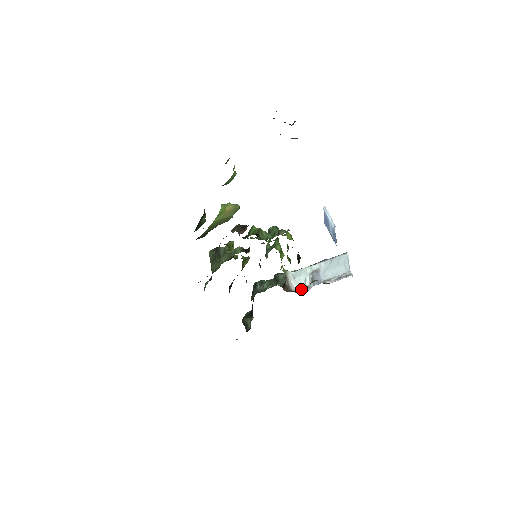
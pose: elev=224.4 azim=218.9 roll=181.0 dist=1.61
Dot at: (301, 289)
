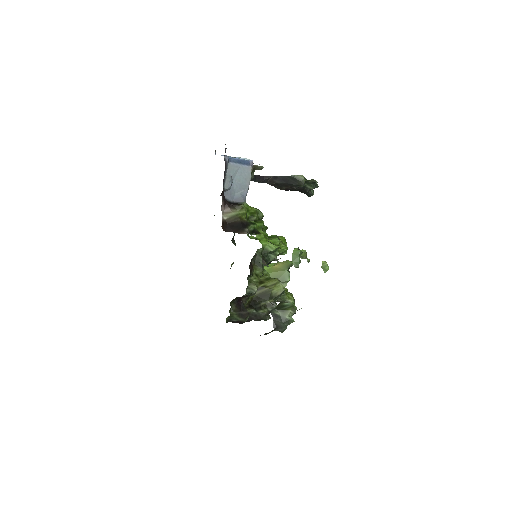
Dot at: occluded
